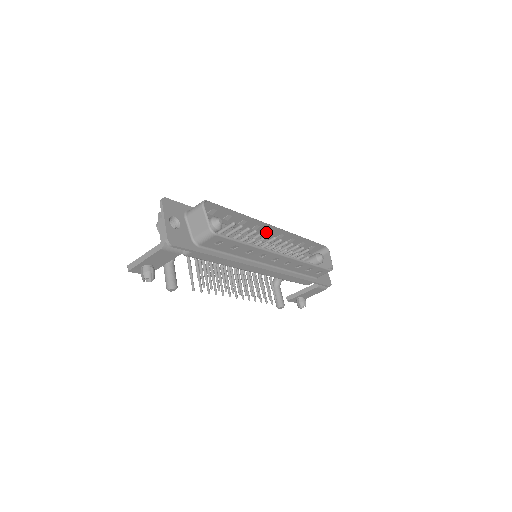
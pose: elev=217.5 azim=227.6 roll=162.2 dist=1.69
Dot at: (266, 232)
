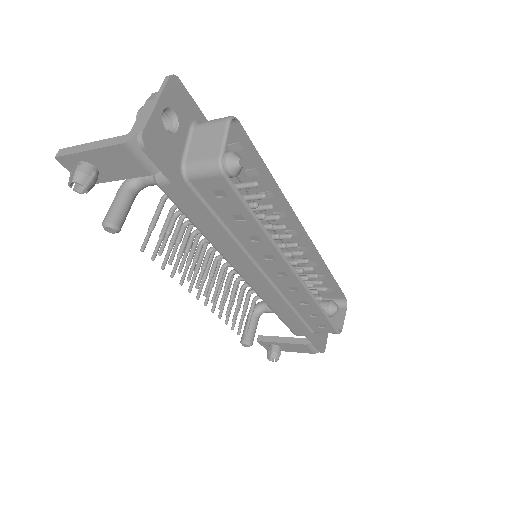
Dot at: (288, 231)
